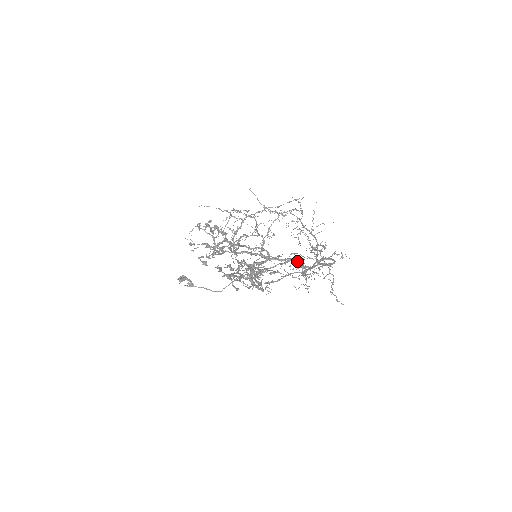
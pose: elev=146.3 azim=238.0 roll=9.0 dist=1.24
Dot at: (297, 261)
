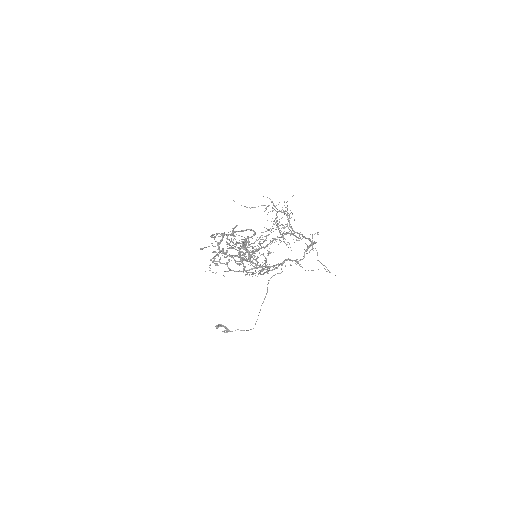
Dot at: (293, 260)
